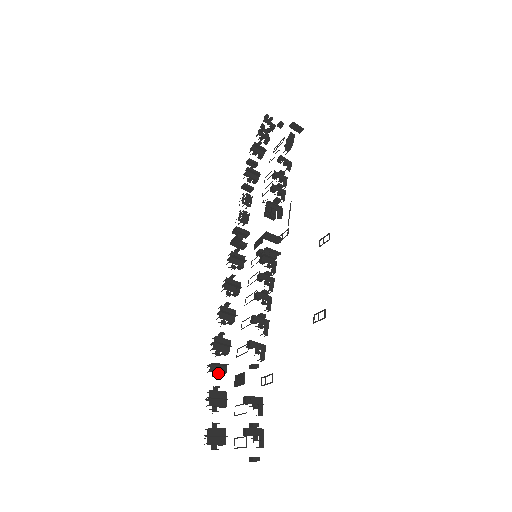
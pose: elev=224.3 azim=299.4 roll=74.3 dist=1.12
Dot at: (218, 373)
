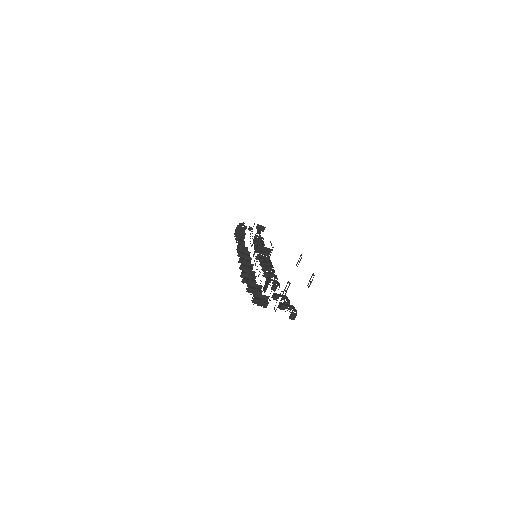
Dot at: occluded
